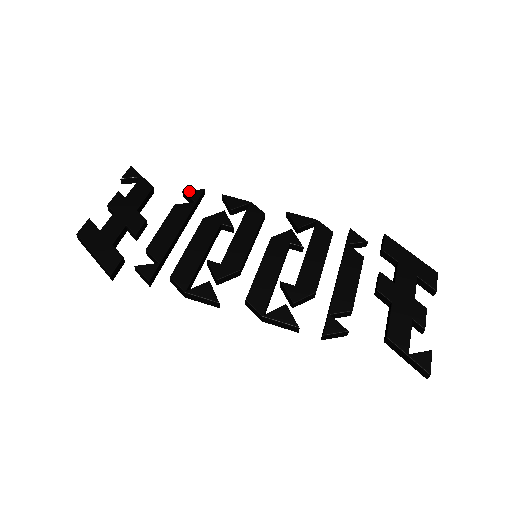
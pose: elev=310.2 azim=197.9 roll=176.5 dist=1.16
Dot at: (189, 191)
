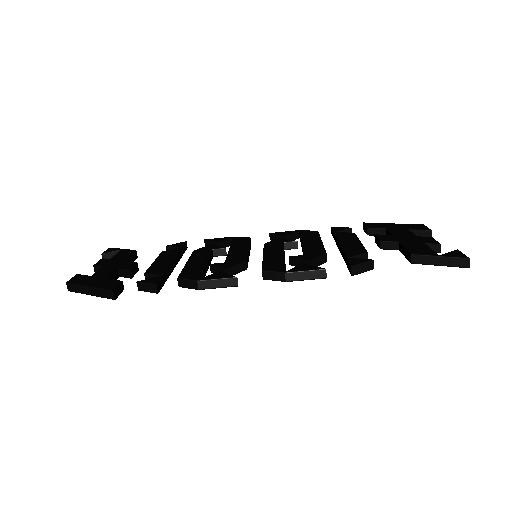
Dot at: (172, 244)
